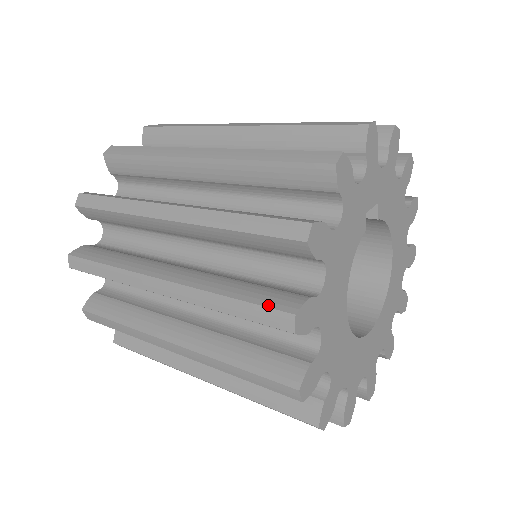
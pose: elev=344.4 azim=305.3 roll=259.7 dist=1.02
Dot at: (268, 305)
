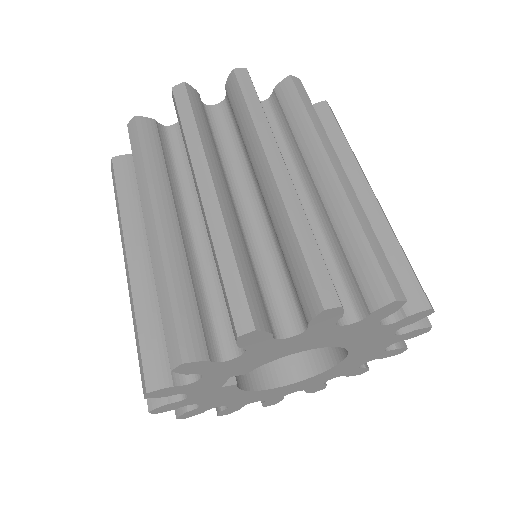
Dot at: occluded
